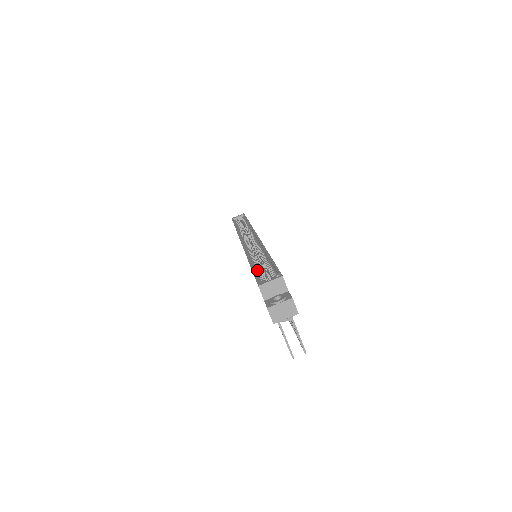
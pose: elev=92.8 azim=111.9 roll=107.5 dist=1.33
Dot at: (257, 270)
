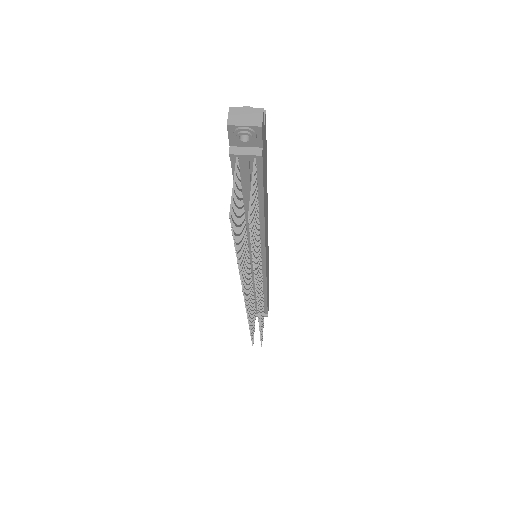
Dot at: occluded
